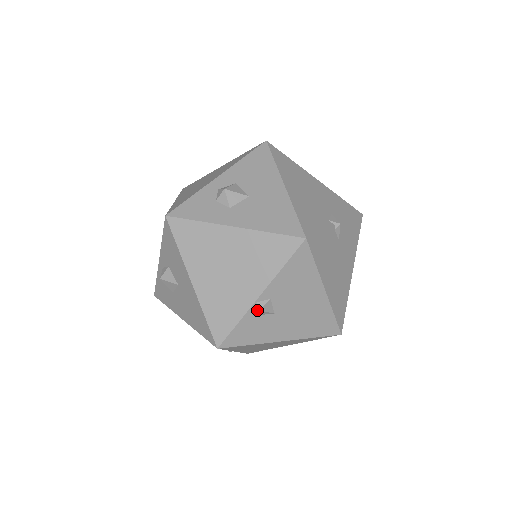
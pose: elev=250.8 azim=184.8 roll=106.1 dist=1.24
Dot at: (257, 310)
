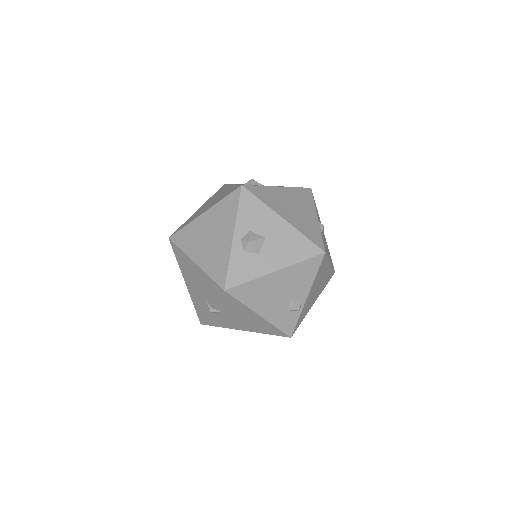
Dot at: (322, 226)
